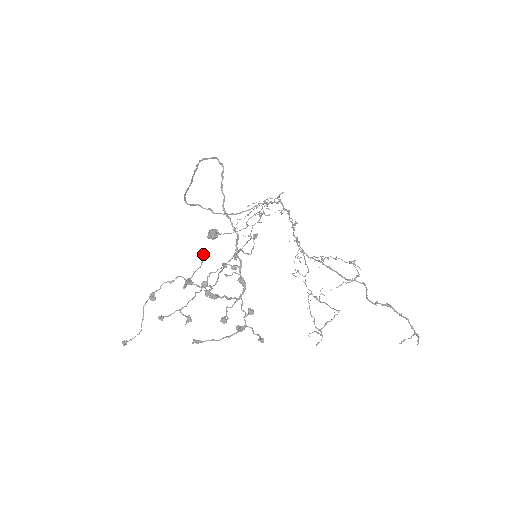
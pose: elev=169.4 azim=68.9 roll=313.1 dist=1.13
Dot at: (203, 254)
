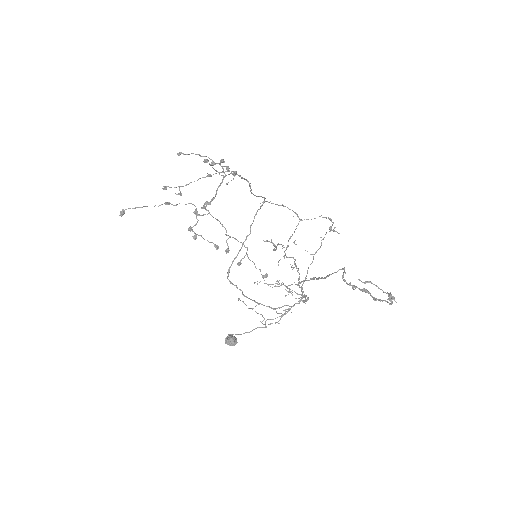
Dot at: (217, 246)
